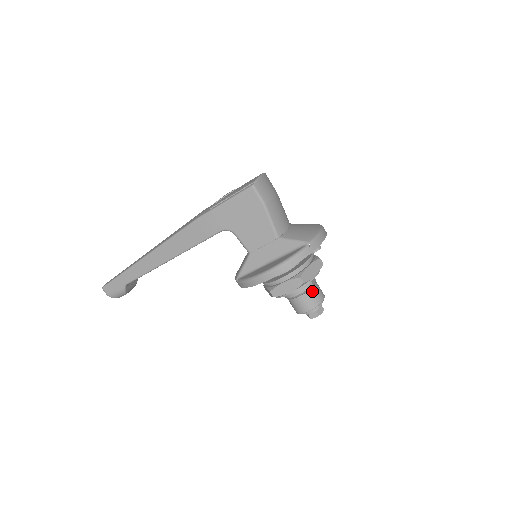
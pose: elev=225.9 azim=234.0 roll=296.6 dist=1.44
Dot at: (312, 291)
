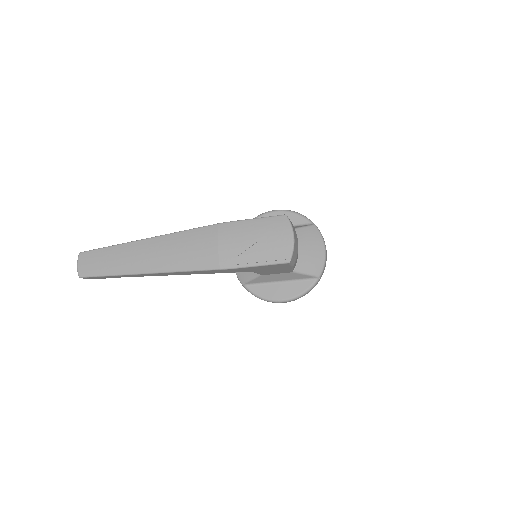
Dot at: occluded
